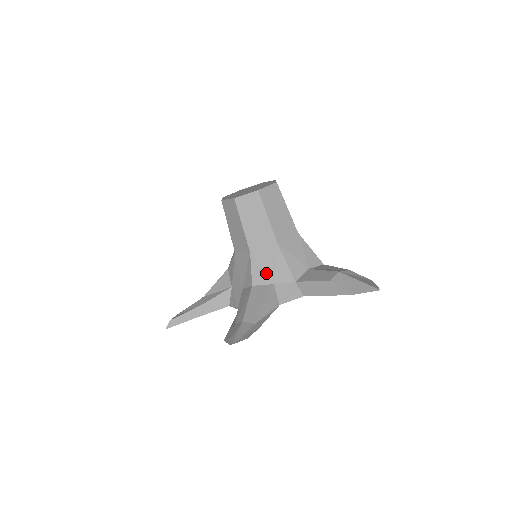
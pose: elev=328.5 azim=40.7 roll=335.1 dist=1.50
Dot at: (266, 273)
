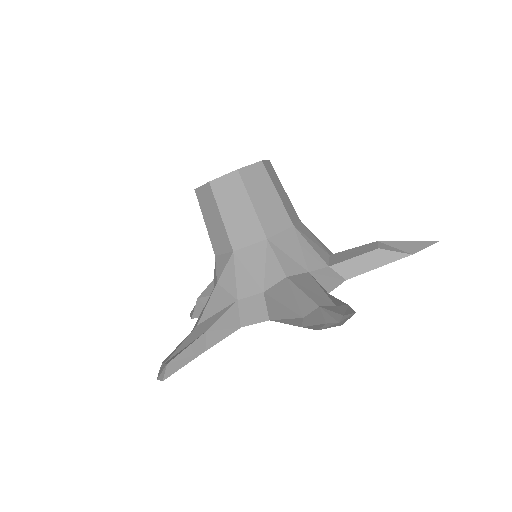
Dot at: (295, 260)
